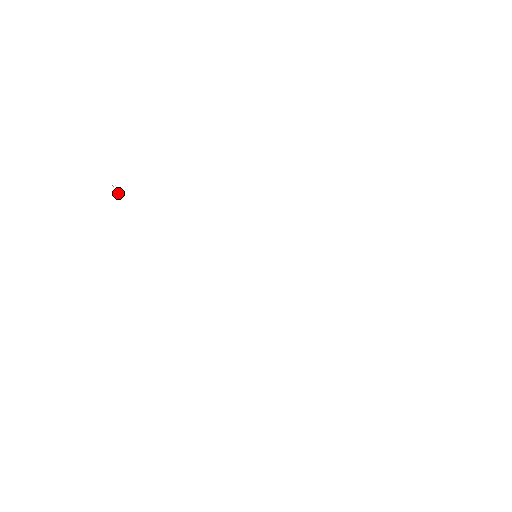
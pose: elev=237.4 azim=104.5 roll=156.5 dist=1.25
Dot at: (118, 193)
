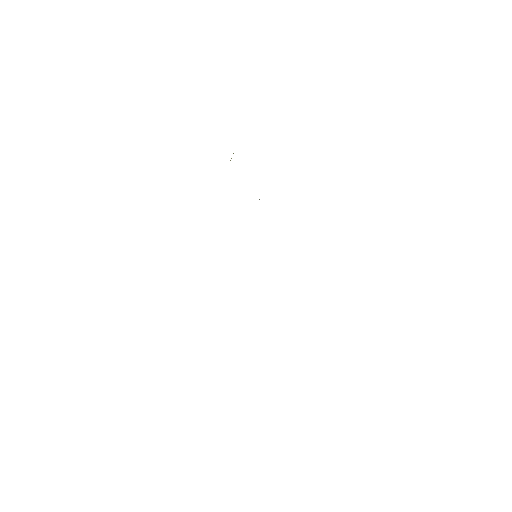
Dot at: occluded
